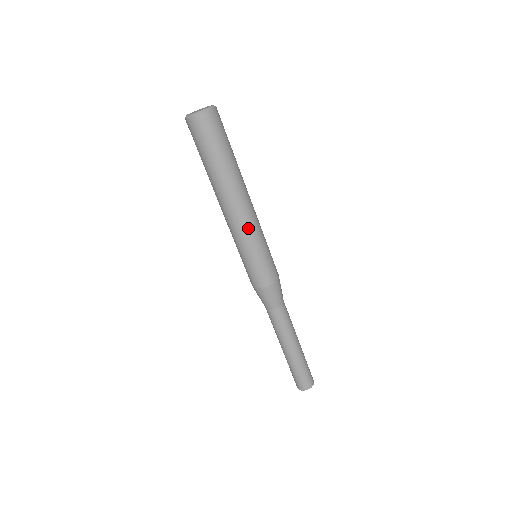
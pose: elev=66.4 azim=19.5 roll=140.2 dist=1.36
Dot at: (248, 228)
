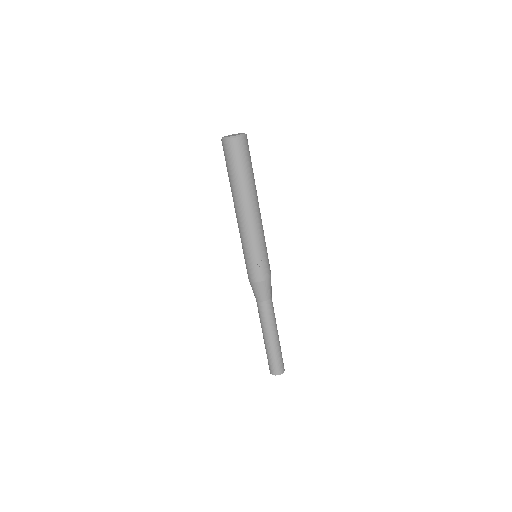
Dot at: (249, 233)
